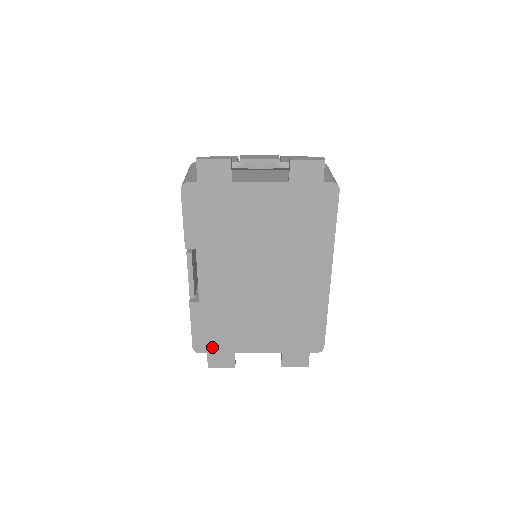
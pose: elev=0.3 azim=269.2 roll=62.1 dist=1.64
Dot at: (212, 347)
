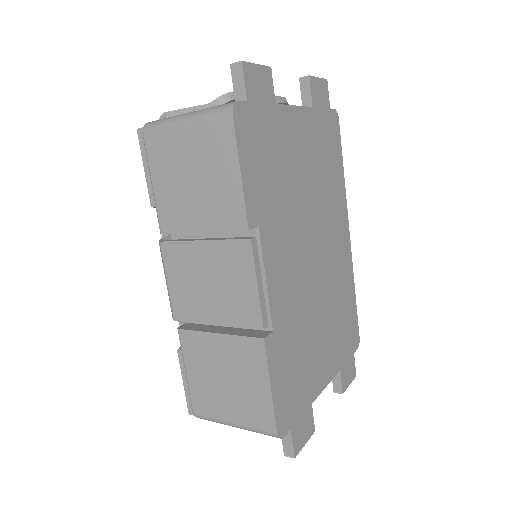
Dot at: (293, 412)
